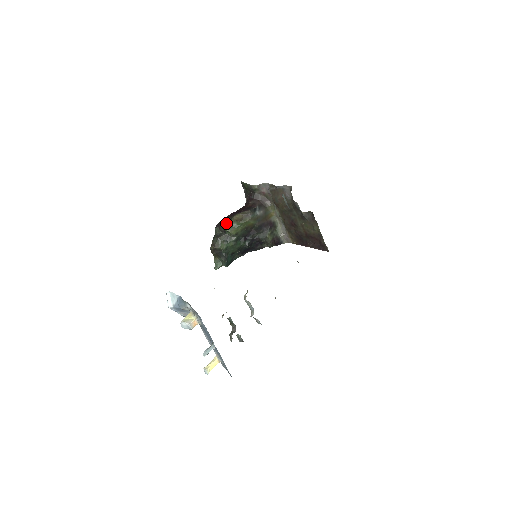
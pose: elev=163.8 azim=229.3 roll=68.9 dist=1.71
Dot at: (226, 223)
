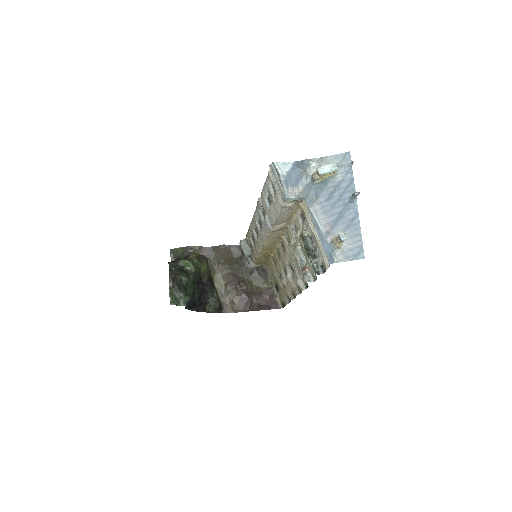
Dot at: (184, 258)
